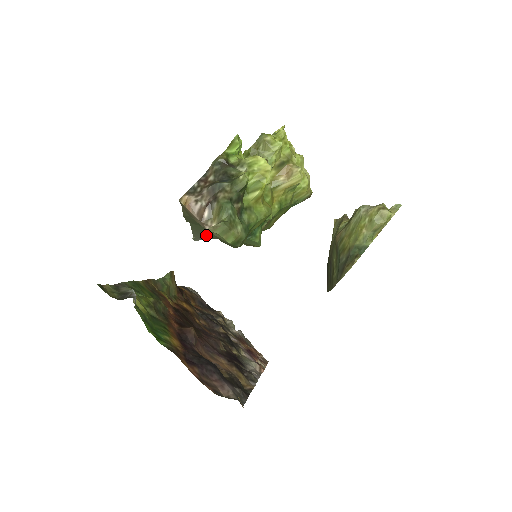
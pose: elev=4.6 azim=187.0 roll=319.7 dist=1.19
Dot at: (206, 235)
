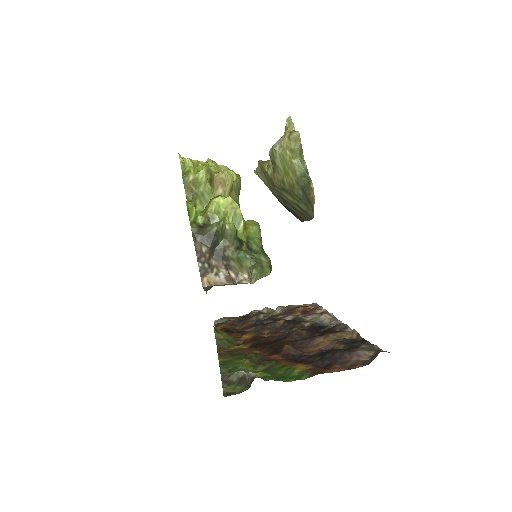
Dot at: occluded
